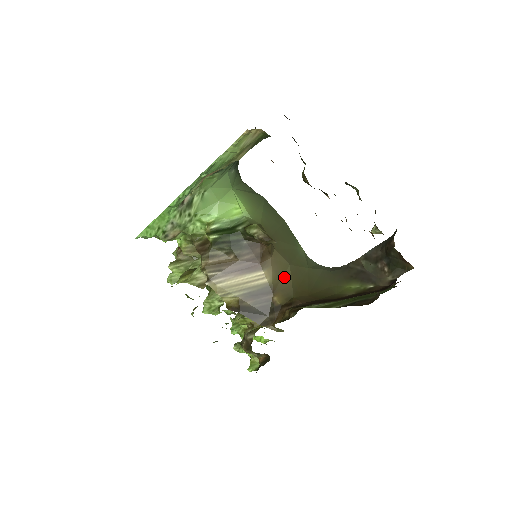
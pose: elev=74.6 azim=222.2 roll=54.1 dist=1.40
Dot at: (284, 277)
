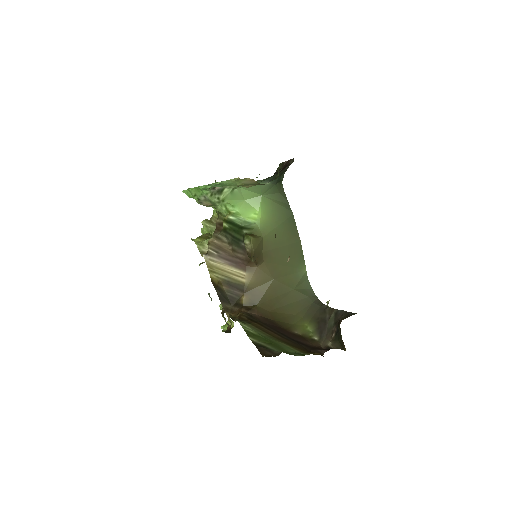
Dot at: (262, 286)
